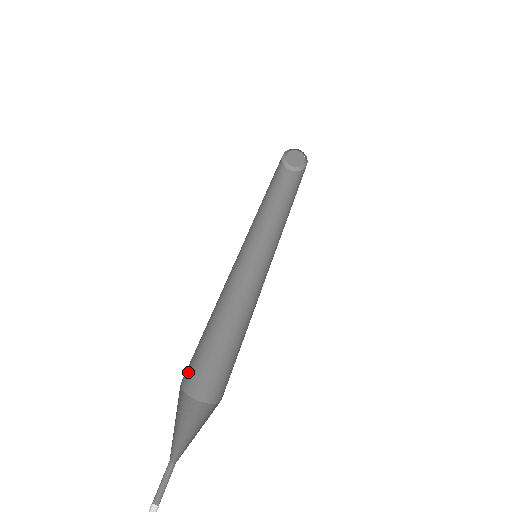
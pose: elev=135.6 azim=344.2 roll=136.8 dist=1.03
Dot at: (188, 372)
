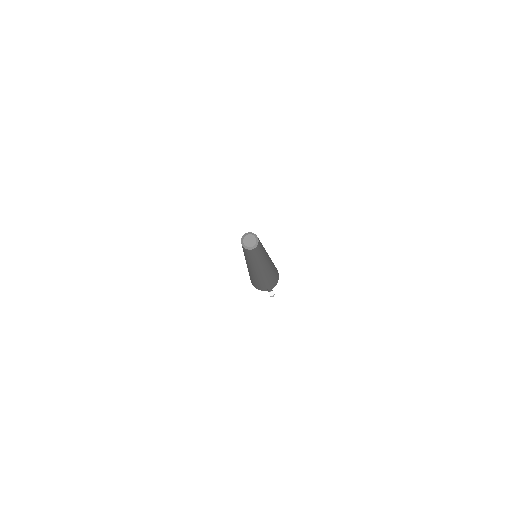
Dot at: (254, 285)
